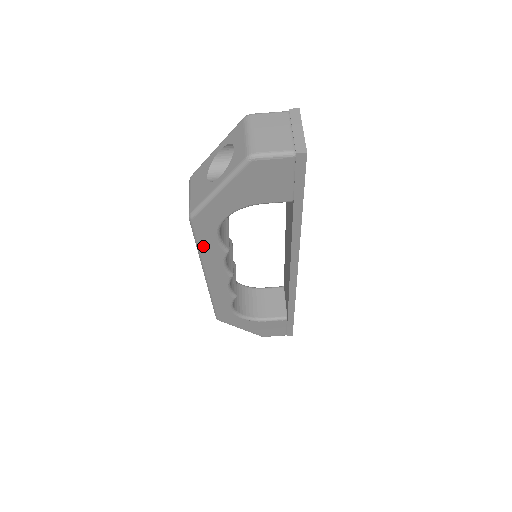
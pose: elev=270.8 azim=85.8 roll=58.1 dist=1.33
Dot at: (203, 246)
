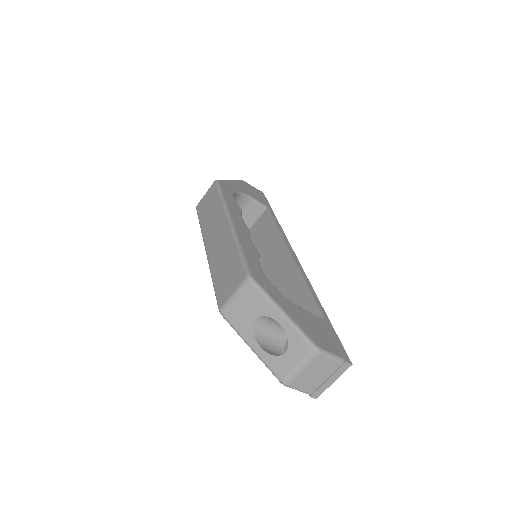
Dot at: occluded
